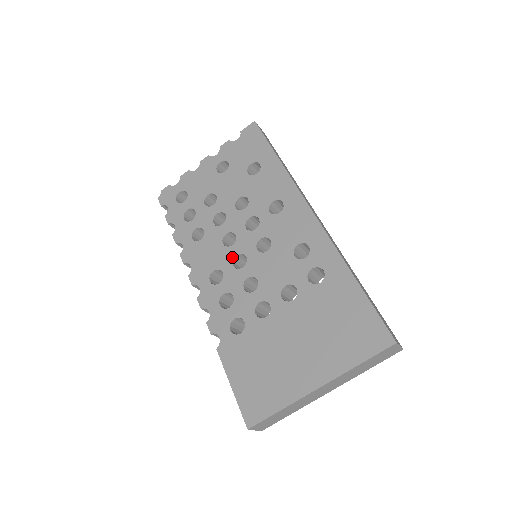
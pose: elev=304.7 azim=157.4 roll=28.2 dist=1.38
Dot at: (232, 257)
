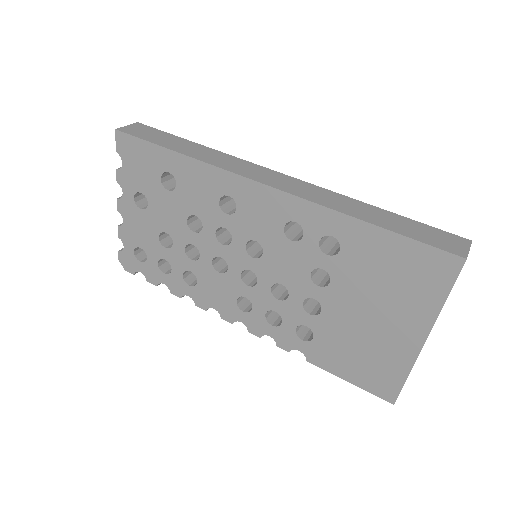
Dot at: (239, 279)
